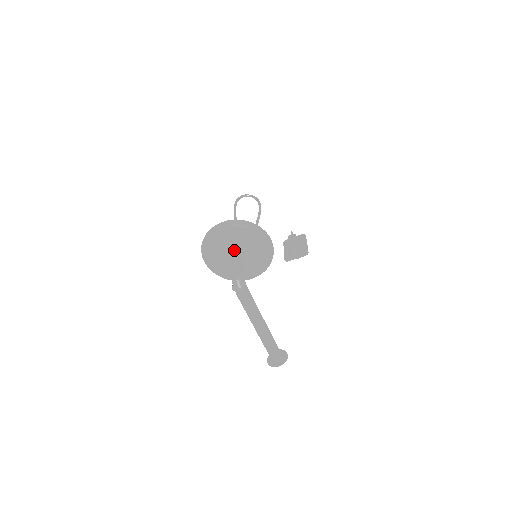
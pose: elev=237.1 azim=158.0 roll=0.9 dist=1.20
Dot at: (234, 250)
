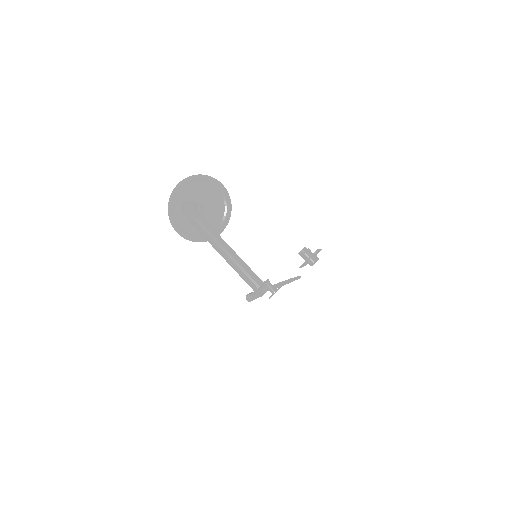
Dot at: occluded
